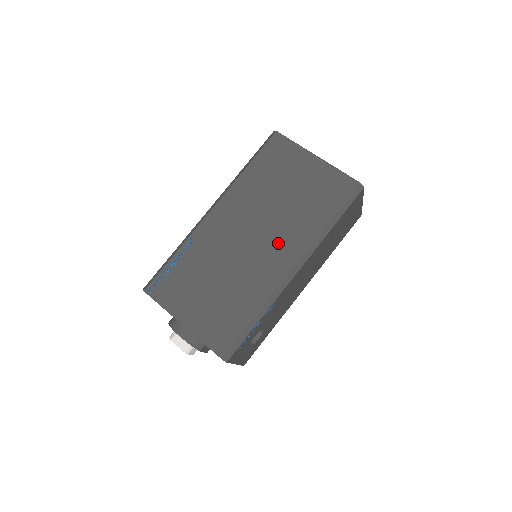
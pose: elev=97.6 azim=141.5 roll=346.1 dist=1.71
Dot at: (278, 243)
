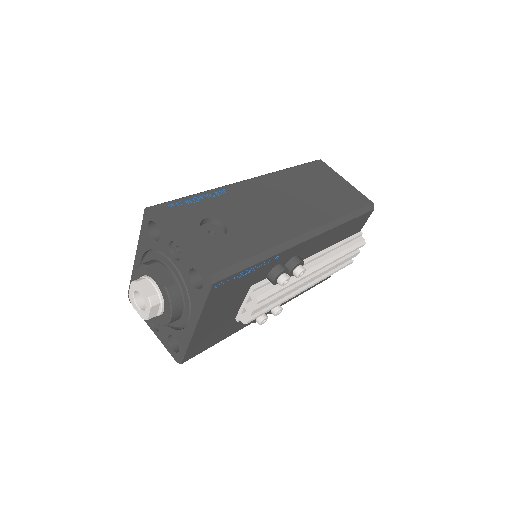
Dot at: occluded
